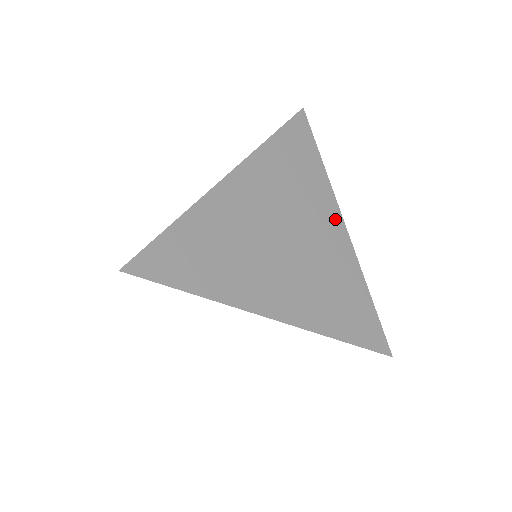
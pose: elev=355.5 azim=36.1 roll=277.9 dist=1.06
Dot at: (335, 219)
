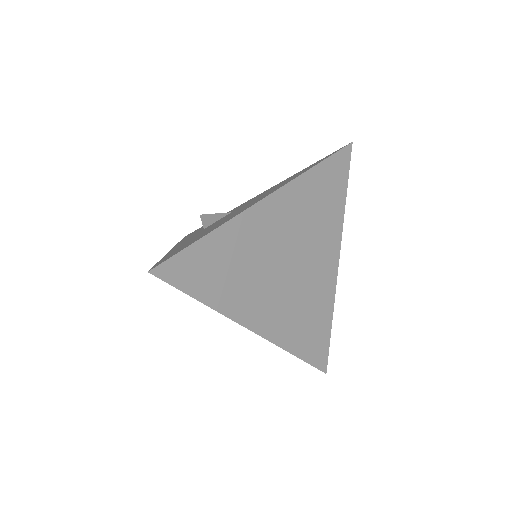
Dot at: (333, 254)
